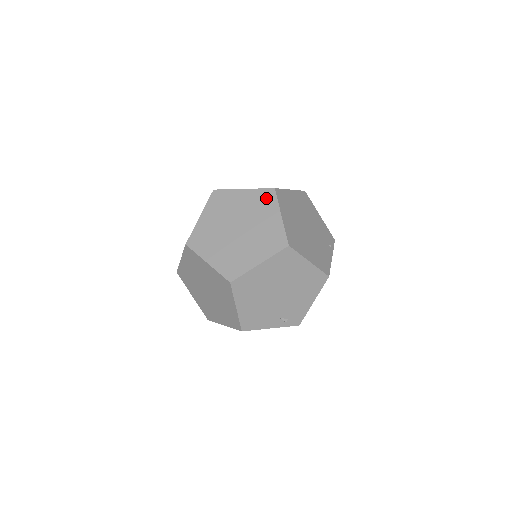
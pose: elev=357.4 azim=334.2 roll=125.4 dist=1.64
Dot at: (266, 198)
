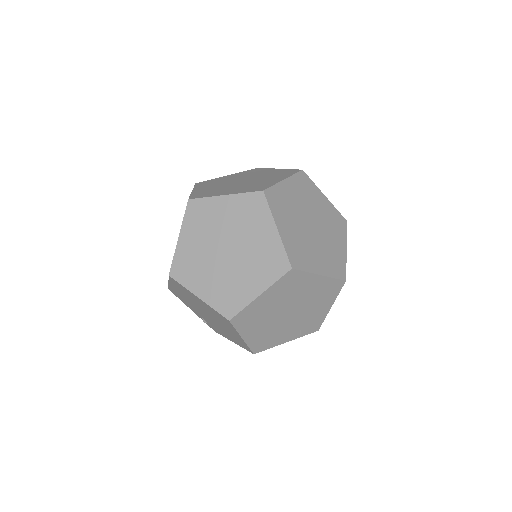
Dot at: (275, 264)
